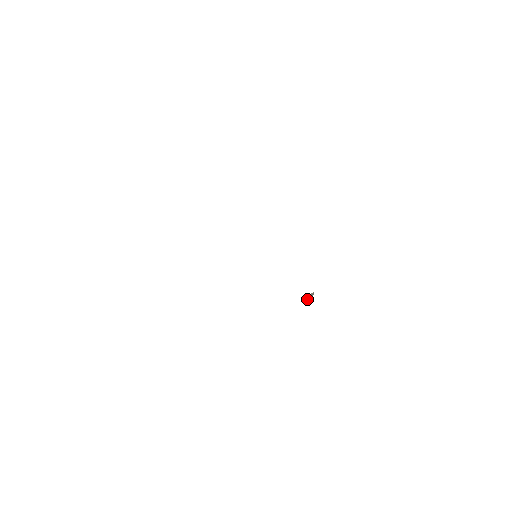
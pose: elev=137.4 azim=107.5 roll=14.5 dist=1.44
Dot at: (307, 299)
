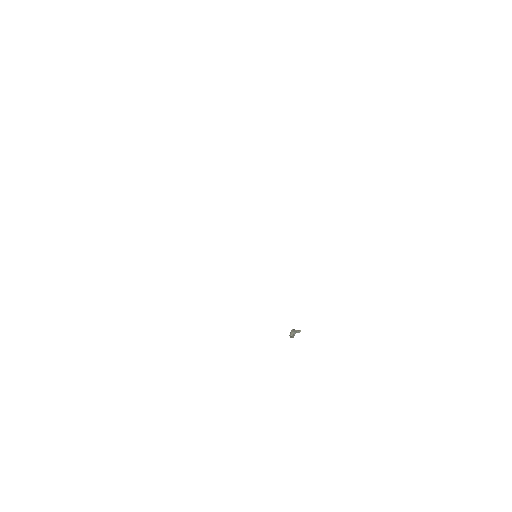
Dot at: (290, 333)
